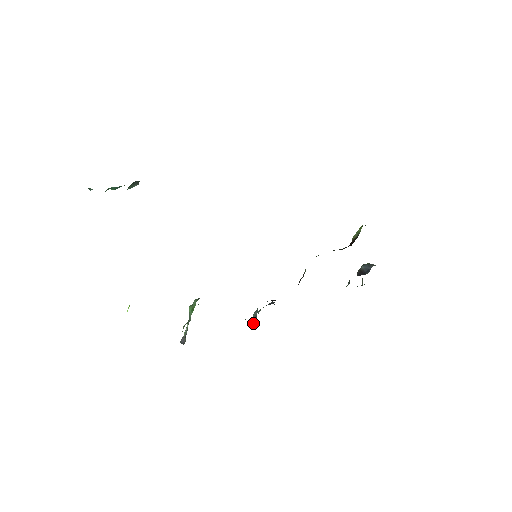
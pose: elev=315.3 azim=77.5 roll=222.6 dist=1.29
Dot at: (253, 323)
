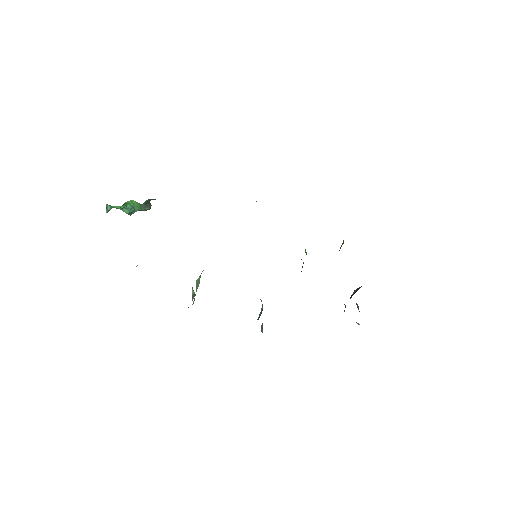
Dot at: (259, 316)
